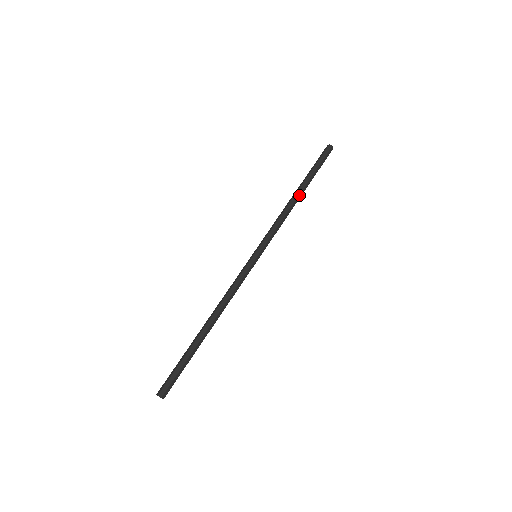
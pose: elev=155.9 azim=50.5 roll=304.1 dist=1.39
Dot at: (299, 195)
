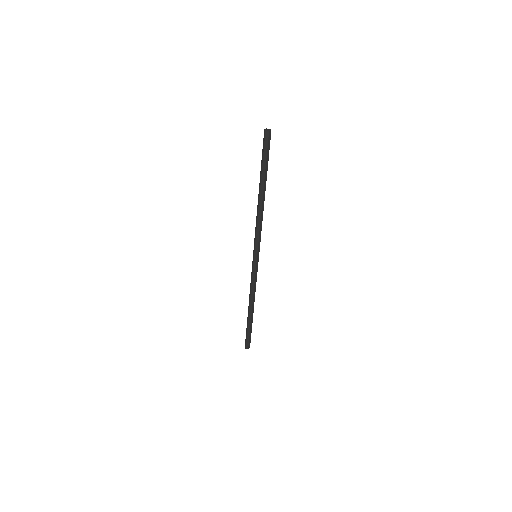
Dot at: (263, 197)
